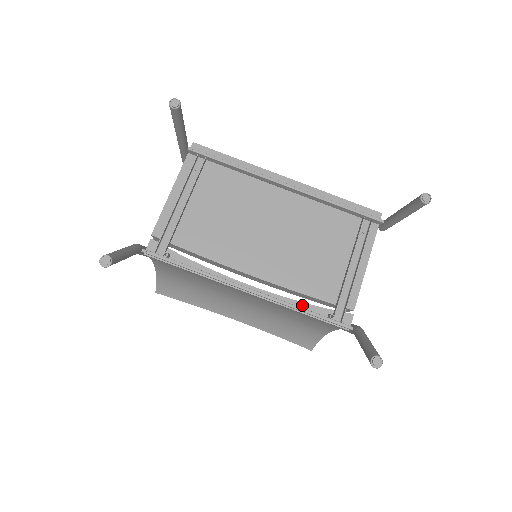
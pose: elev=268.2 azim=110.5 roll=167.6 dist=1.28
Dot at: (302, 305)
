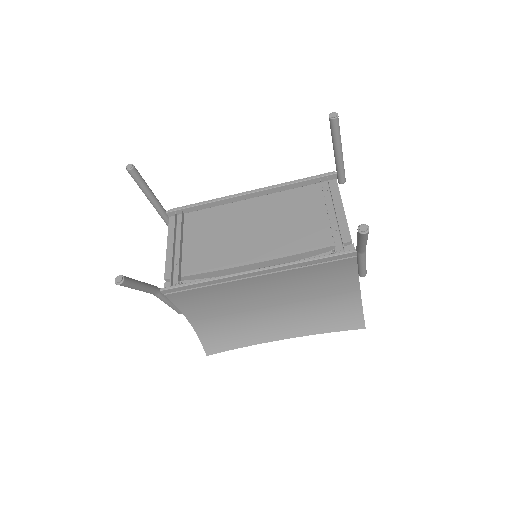
Dot at: occluded
